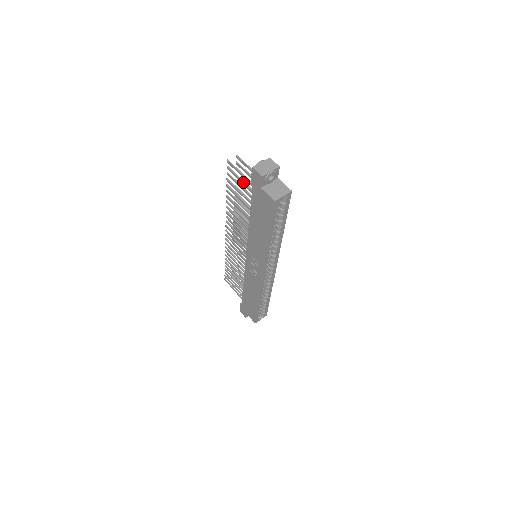
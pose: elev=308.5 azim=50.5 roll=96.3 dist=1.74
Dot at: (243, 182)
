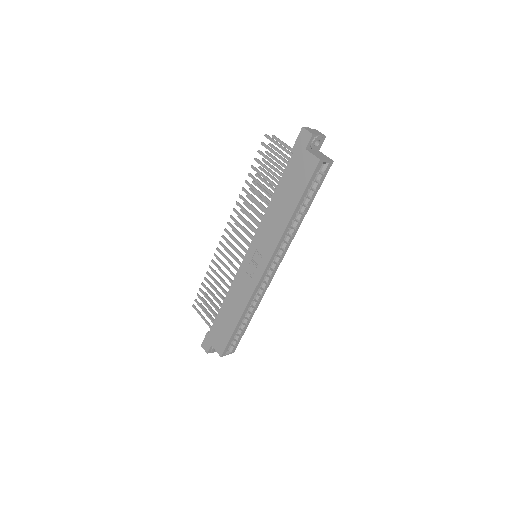
Dot at: (278, 154)
